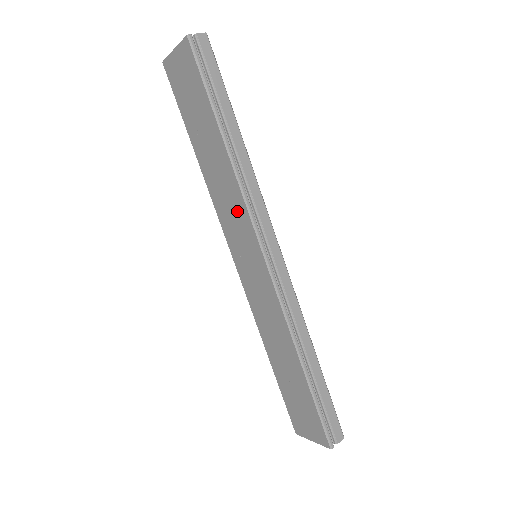
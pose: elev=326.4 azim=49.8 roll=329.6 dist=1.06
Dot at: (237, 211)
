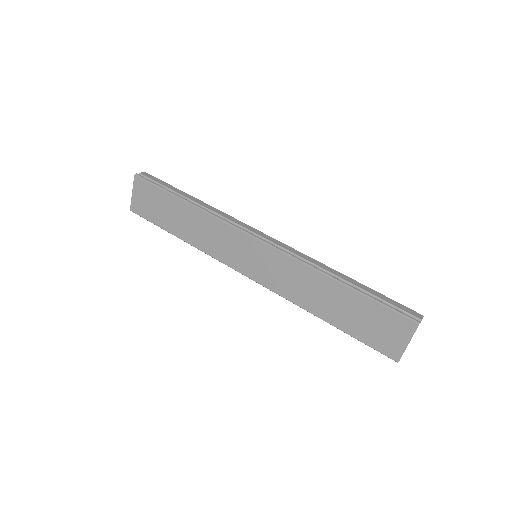
Dot at: (222, 234)
